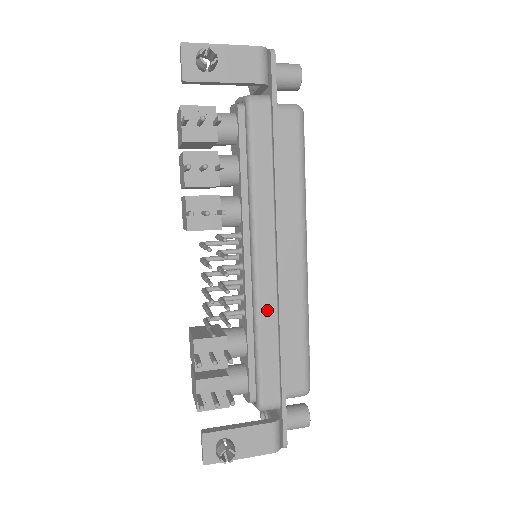
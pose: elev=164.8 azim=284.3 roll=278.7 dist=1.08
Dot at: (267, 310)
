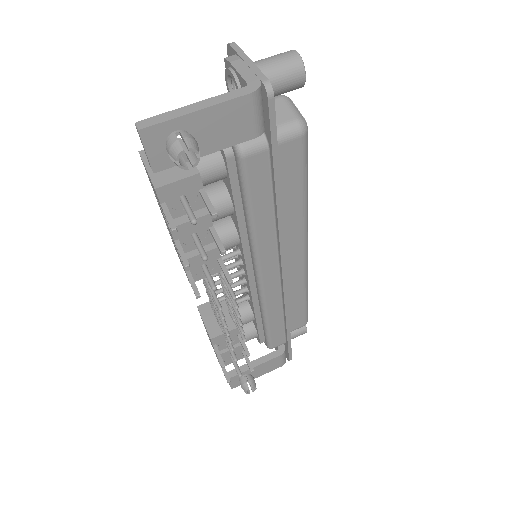
Dot at: (273, 303)
